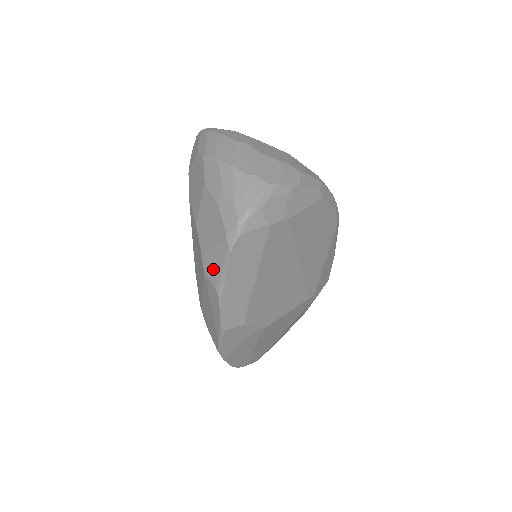
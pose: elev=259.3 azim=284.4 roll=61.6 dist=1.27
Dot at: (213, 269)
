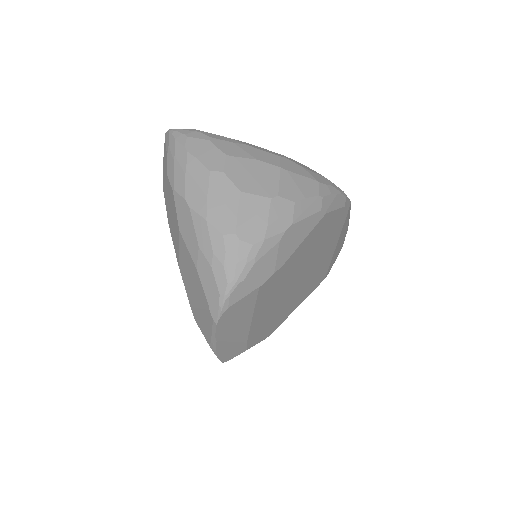
Dot at: (203, 326)
